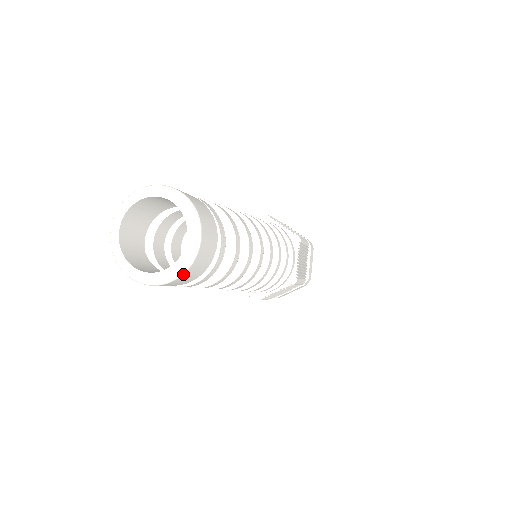
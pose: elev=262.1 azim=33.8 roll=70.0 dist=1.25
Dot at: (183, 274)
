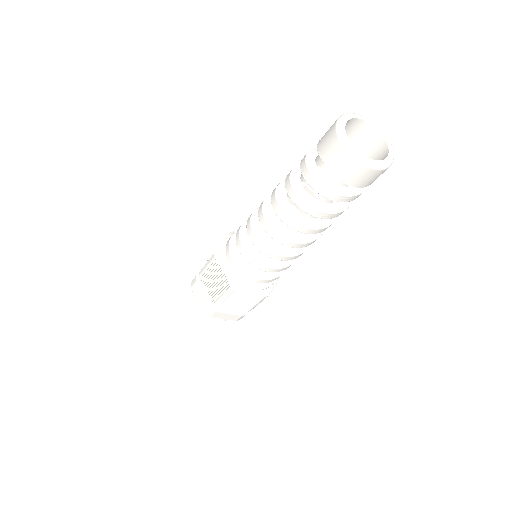
Dot at: (393, 158)
